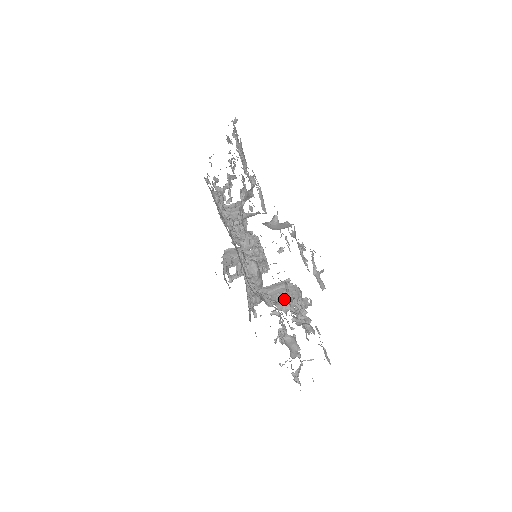
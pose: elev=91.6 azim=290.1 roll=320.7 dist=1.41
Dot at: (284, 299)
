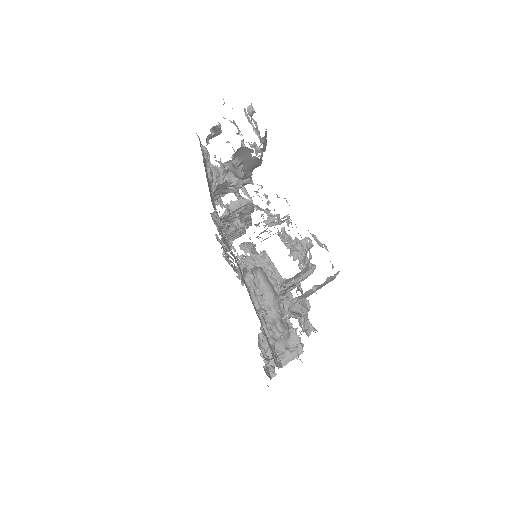
Dot at: (250, 207)
